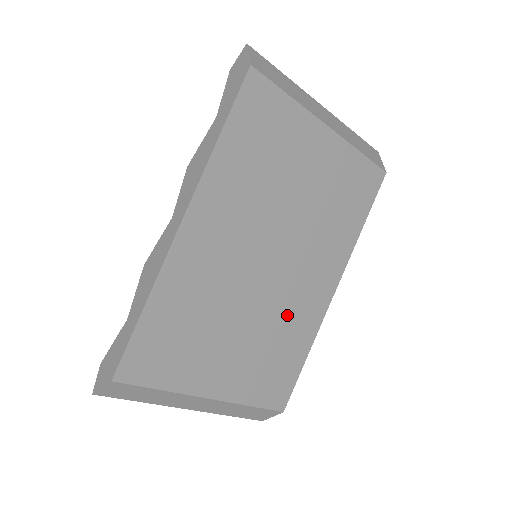
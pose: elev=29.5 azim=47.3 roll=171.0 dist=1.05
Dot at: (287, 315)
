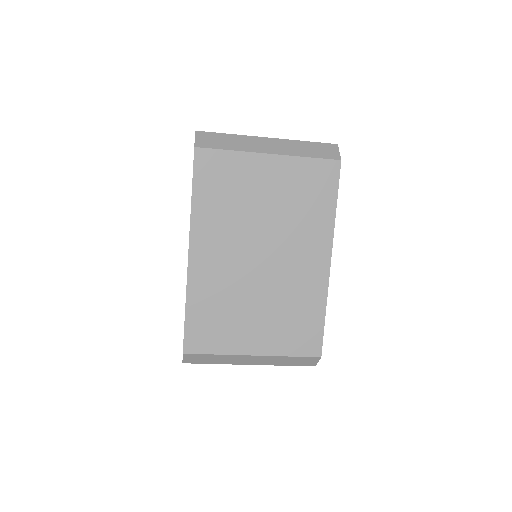
Dot at: (293, 289)
